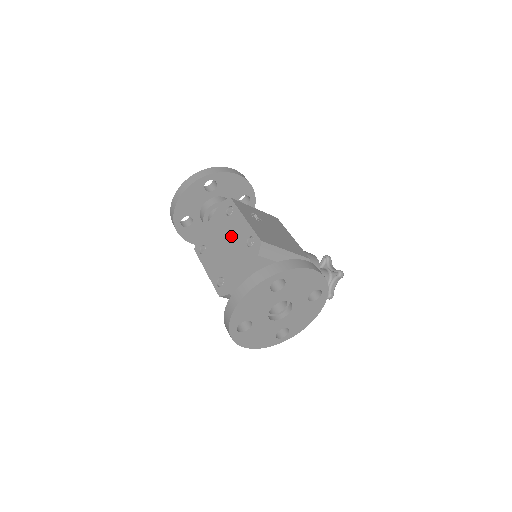
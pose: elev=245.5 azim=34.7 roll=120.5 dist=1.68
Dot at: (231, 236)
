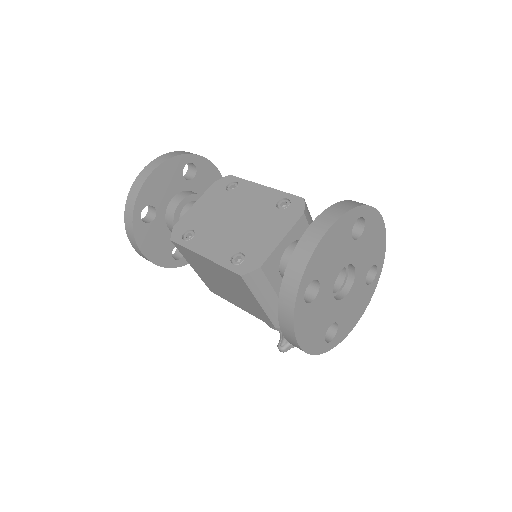
Dot at: (244, 207)
